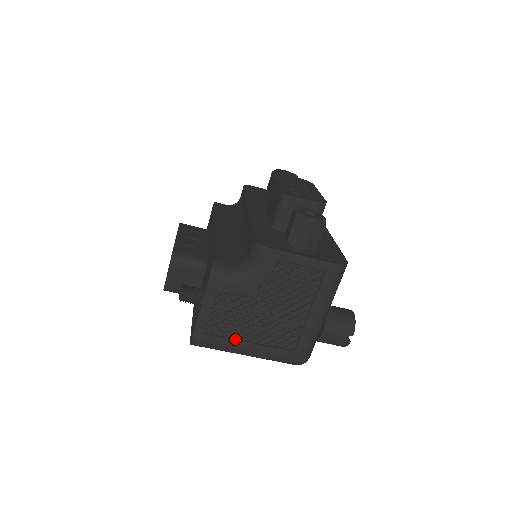
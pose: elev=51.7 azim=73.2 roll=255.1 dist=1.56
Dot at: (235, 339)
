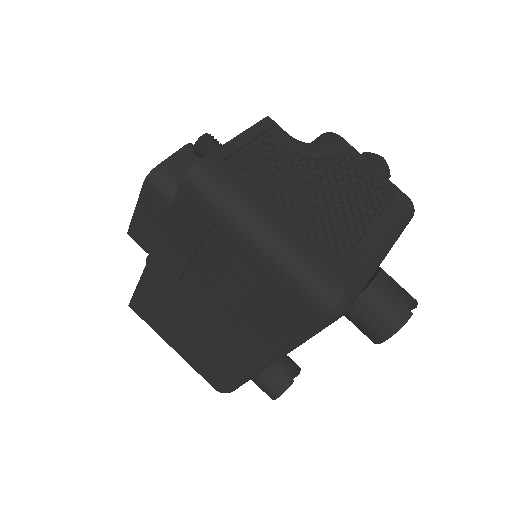
Dot at: (261, 198)
